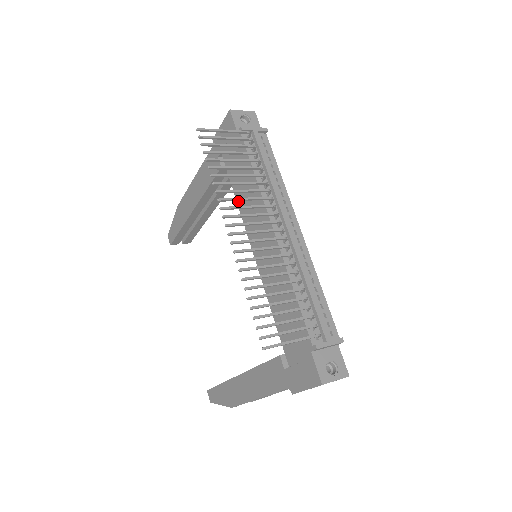
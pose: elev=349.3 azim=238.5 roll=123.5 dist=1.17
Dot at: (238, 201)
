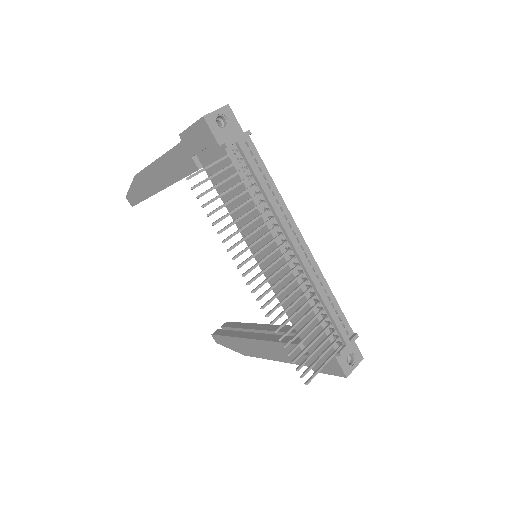
Dot at: occluded
